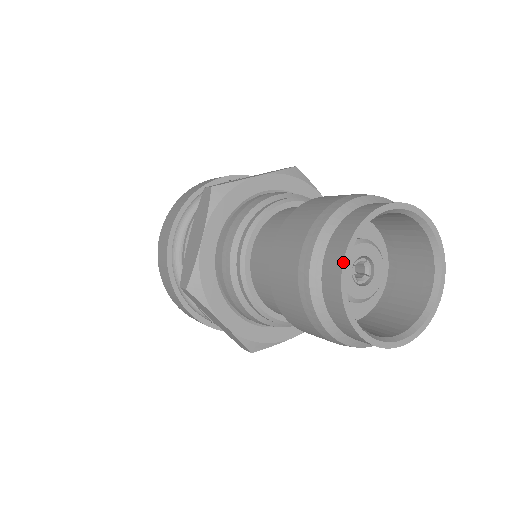
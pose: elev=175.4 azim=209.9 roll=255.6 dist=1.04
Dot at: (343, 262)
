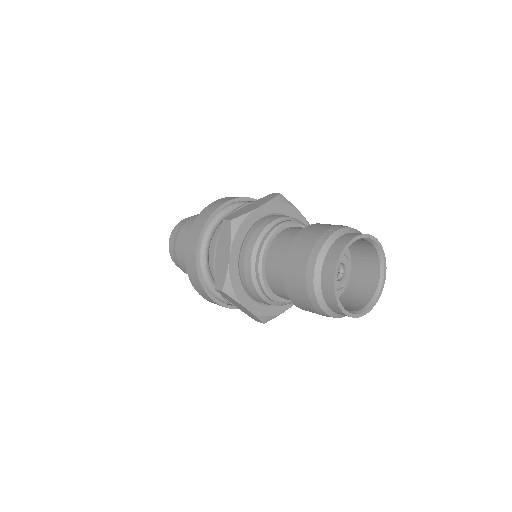
Dot at: (334, 276)
